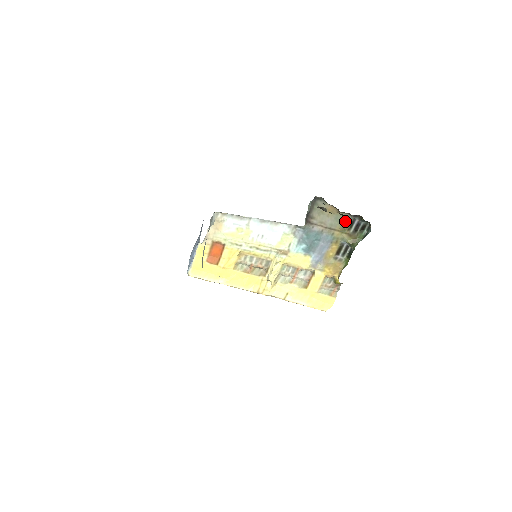
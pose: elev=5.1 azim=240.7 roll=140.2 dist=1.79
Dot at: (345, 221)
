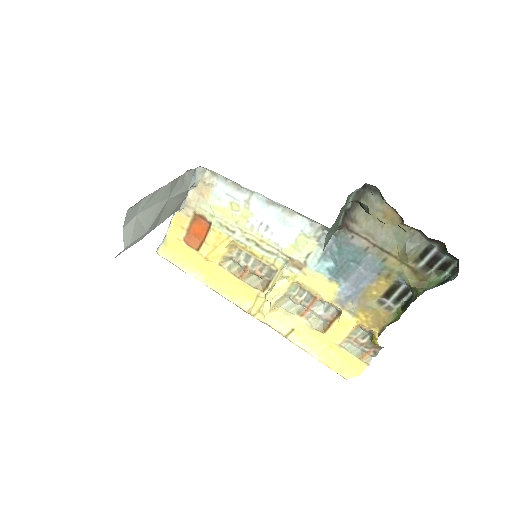
Dot at: (411, 244)
